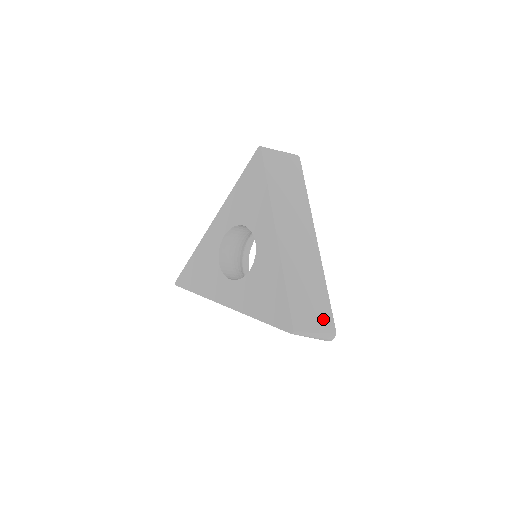
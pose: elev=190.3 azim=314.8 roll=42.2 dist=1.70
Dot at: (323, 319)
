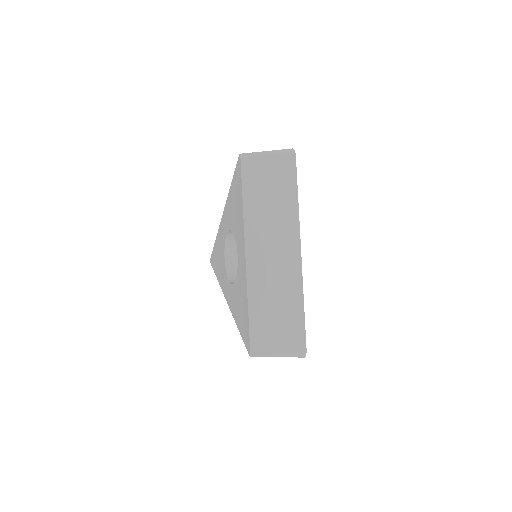
Dot at: (291, 340)
